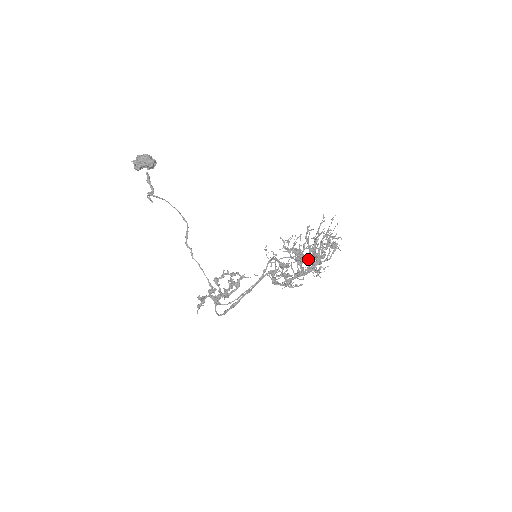
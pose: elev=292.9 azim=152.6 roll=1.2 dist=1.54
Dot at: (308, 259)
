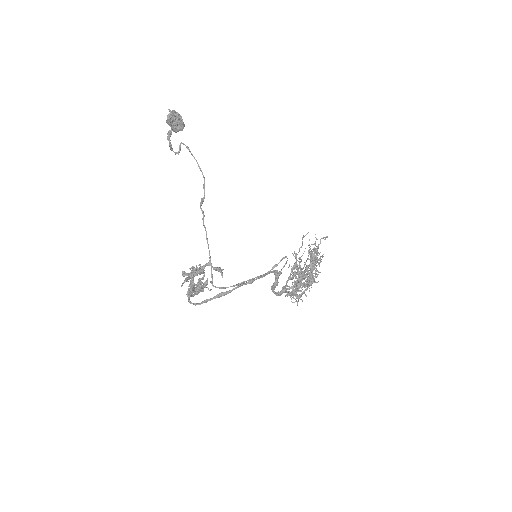
Dot at: (309, 275)
